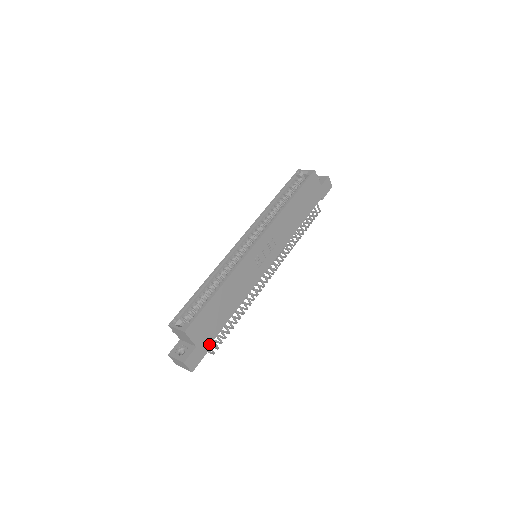
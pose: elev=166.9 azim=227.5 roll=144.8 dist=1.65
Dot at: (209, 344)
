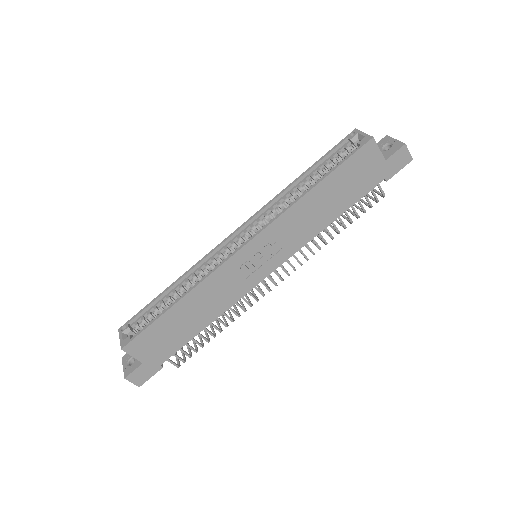
Dot at: (164, 361)
